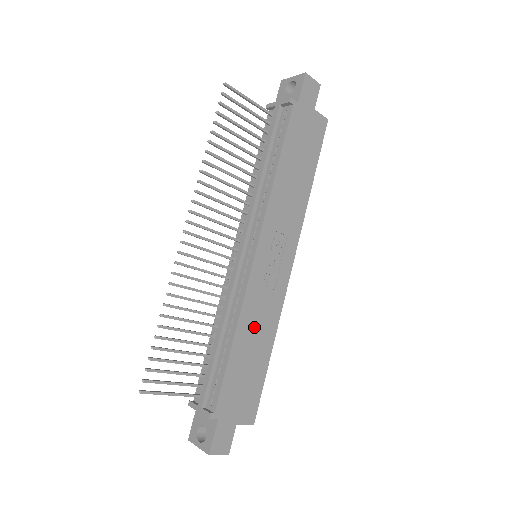
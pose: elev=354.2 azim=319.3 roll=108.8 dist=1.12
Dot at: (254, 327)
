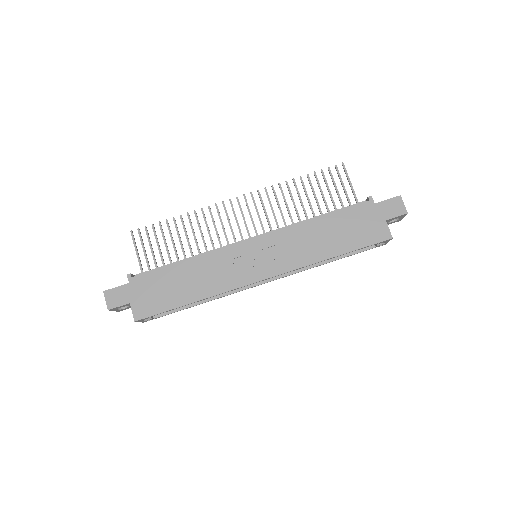
Dot at: (202, 273)
